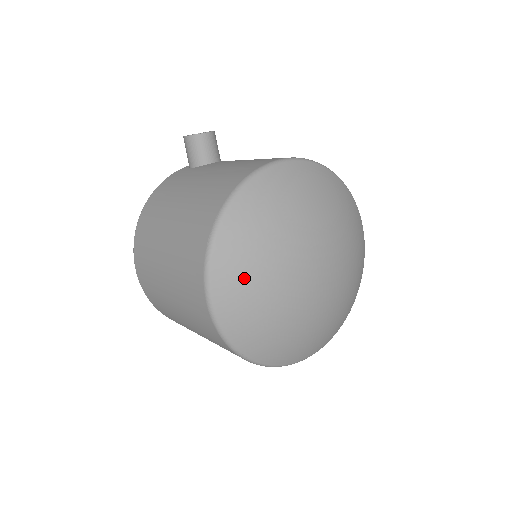
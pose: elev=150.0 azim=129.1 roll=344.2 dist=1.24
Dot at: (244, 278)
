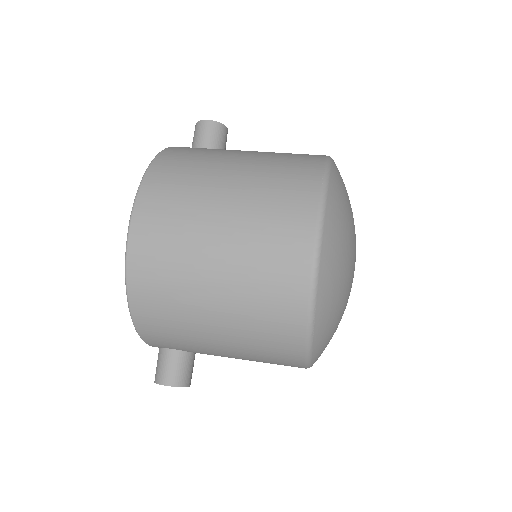
Dot at: (342, 230)
